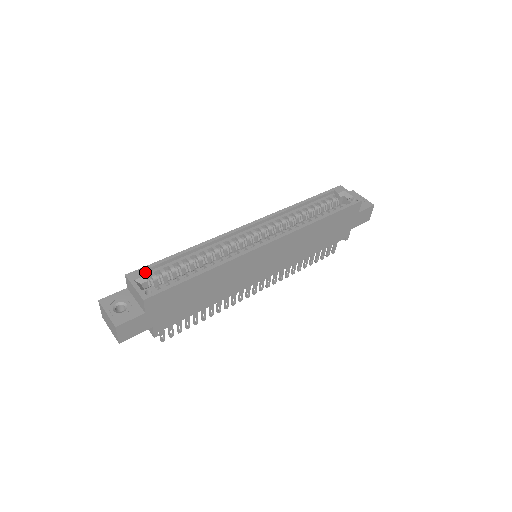
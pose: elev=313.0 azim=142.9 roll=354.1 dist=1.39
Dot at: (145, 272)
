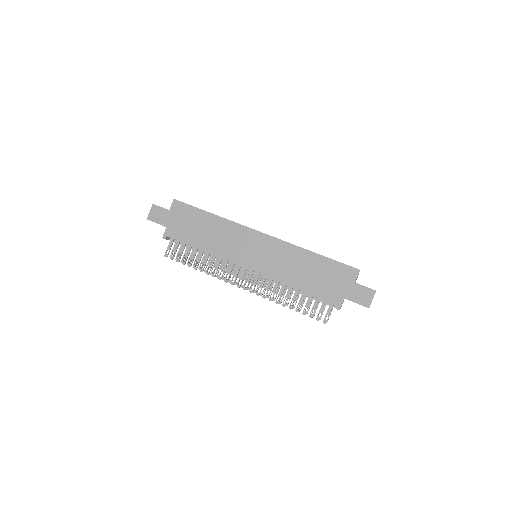
Dot at: occluded
